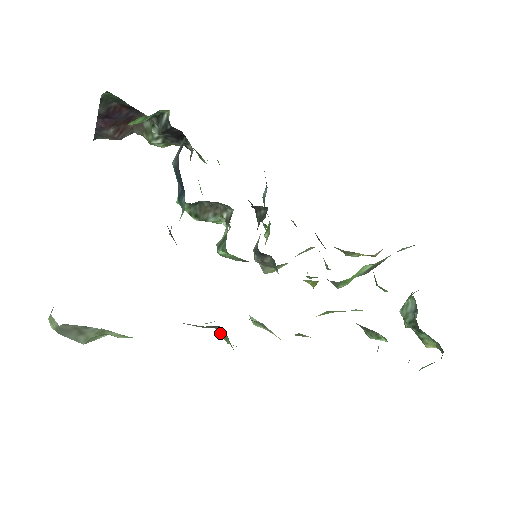
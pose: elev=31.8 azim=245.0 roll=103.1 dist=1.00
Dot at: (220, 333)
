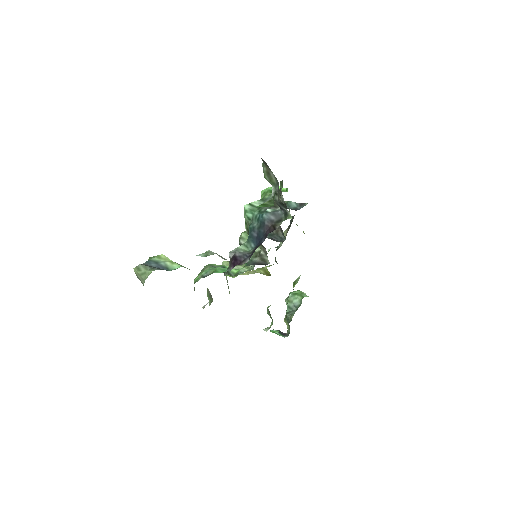
Dot at: (208, 292)
